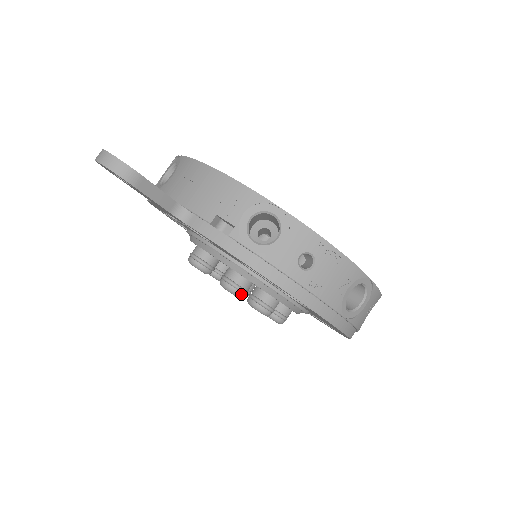
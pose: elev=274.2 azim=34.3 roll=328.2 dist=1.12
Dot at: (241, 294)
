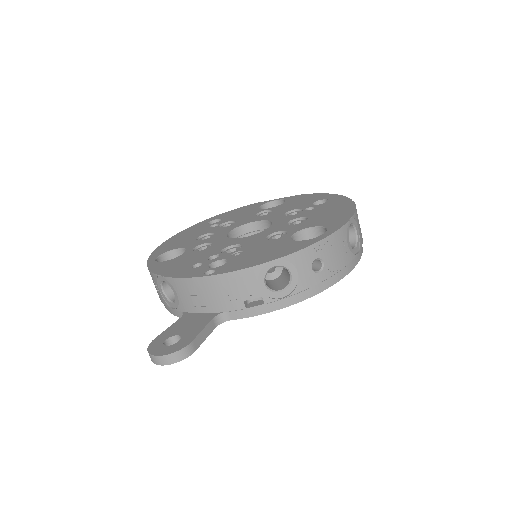
Dot at: occluded
